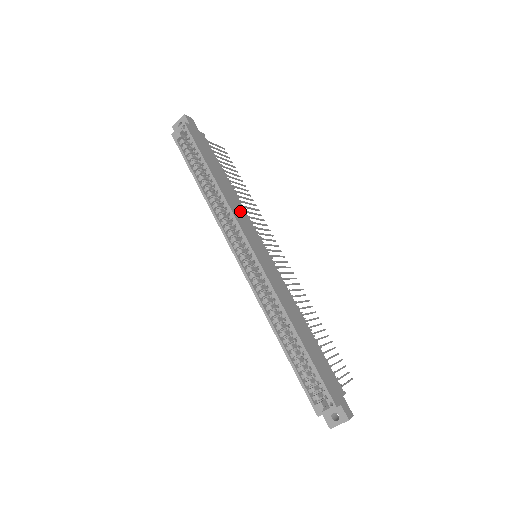
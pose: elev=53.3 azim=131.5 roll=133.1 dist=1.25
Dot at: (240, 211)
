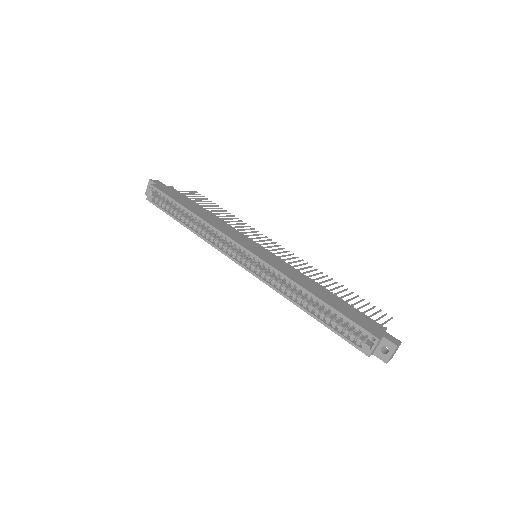
Dot at: (226, 227)
